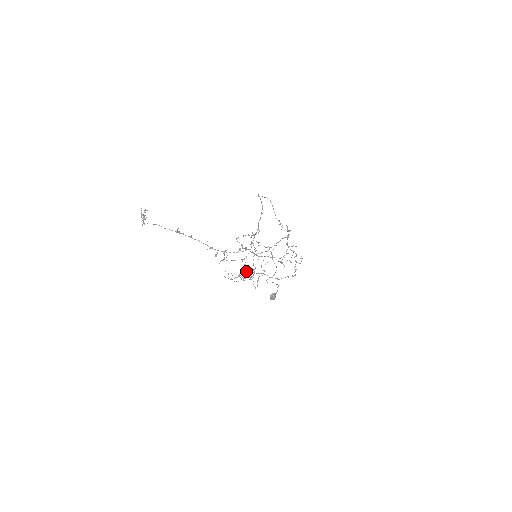
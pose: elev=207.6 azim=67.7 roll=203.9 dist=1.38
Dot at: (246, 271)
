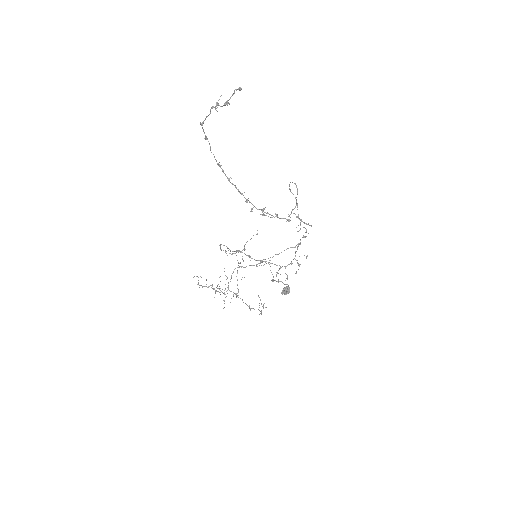
Dot at: (217, 286)
